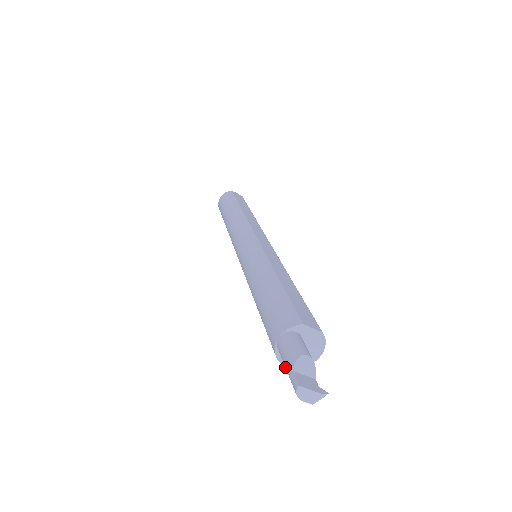
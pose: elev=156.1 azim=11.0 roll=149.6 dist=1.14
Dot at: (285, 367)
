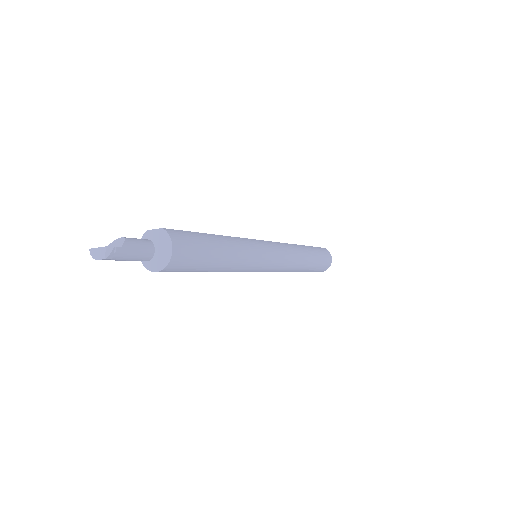
Dot at: occluded
